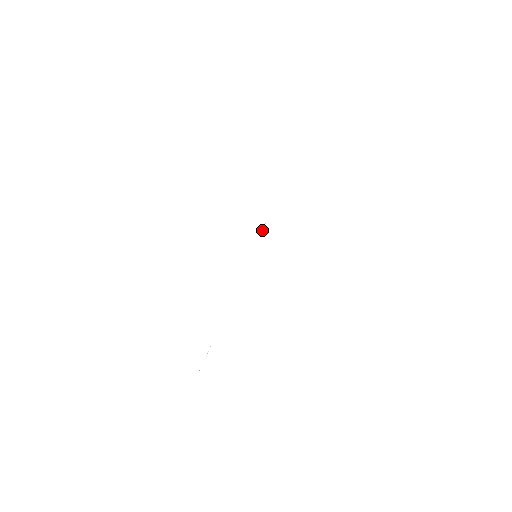
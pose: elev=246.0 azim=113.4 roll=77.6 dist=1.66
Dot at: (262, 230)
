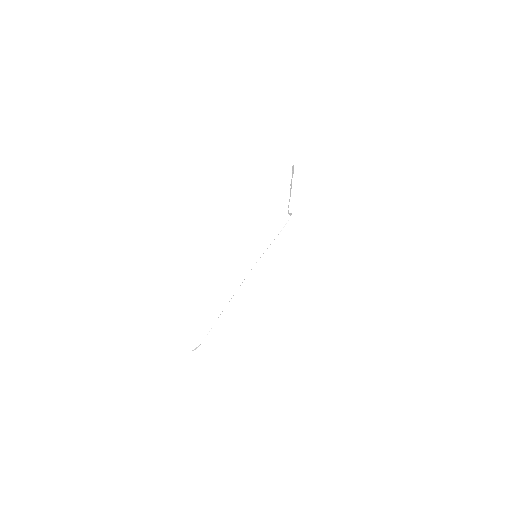
Dot at: (281, 230)
